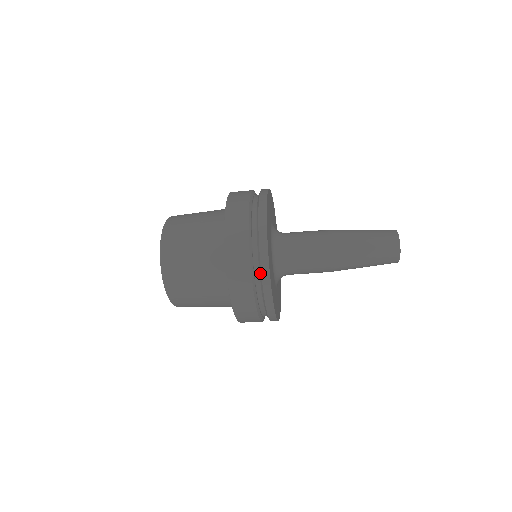
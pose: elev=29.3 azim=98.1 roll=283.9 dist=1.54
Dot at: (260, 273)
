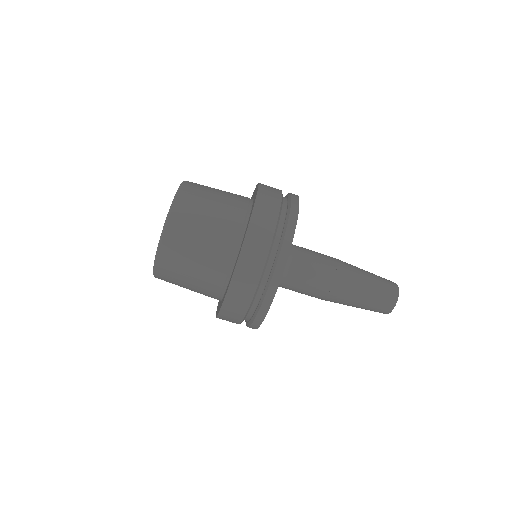
Dot at: (289, 195)
